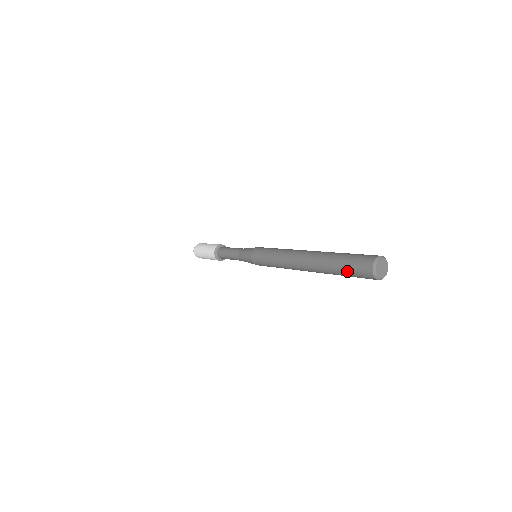
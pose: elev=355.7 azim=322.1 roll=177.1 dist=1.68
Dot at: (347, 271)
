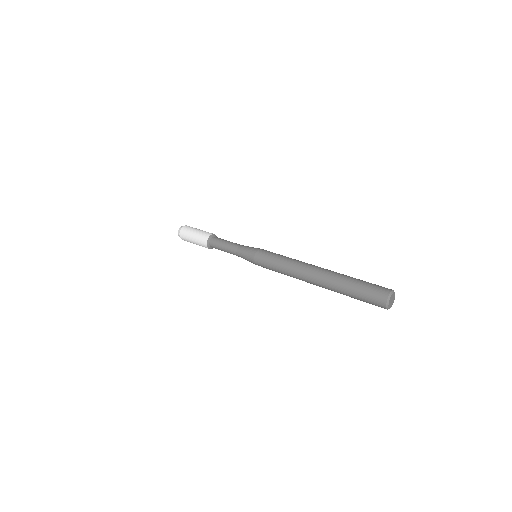
Dot at: (360, 299)
